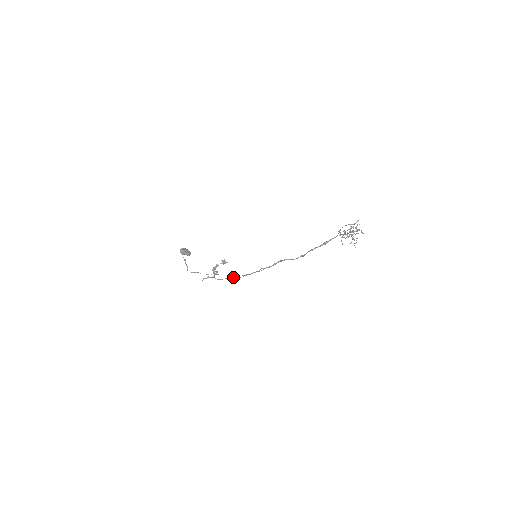
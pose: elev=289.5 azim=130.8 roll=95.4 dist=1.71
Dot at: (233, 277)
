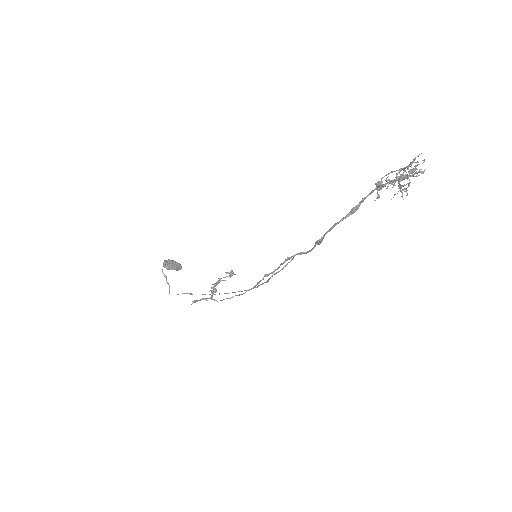
Dot at: (235, 295)
